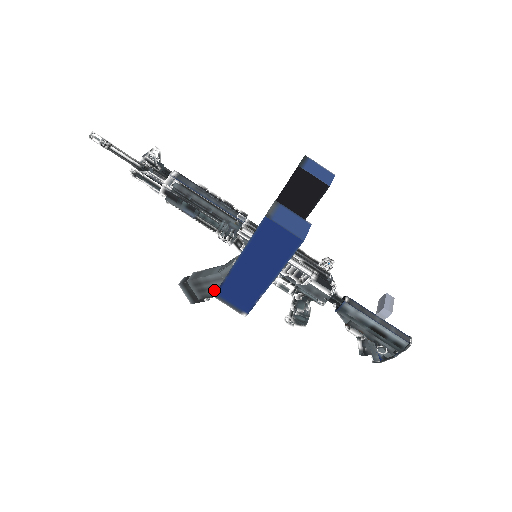
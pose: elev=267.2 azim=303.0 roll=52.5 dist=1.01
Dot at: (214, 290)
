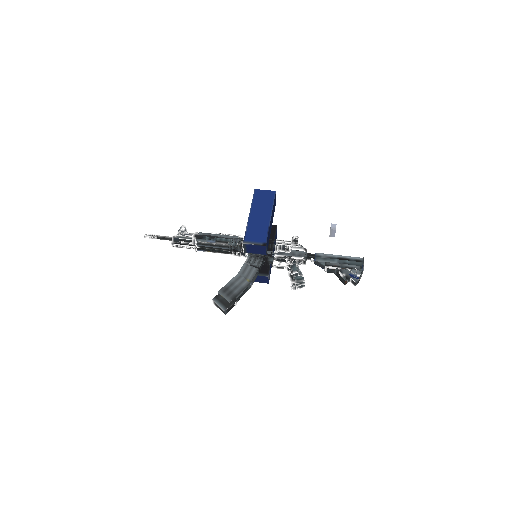
Dot at: (238, 288)
